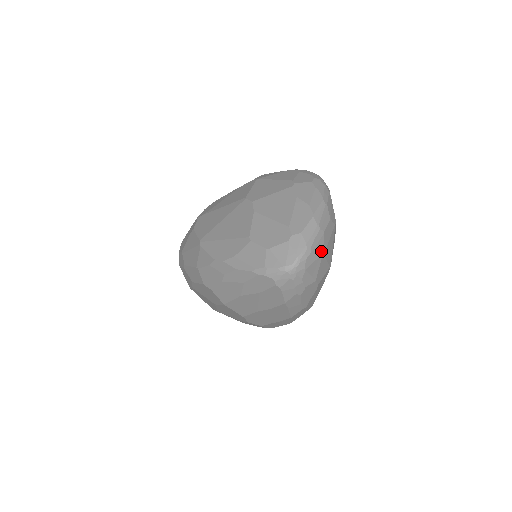
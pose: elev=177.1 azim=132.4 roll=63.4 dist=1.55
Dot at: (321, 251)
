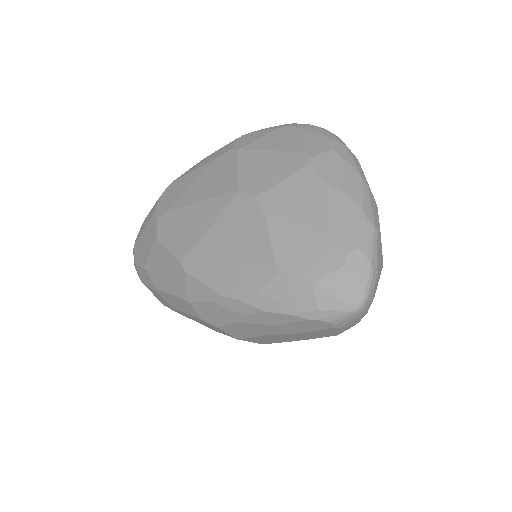
Dot at: (381, 260)
